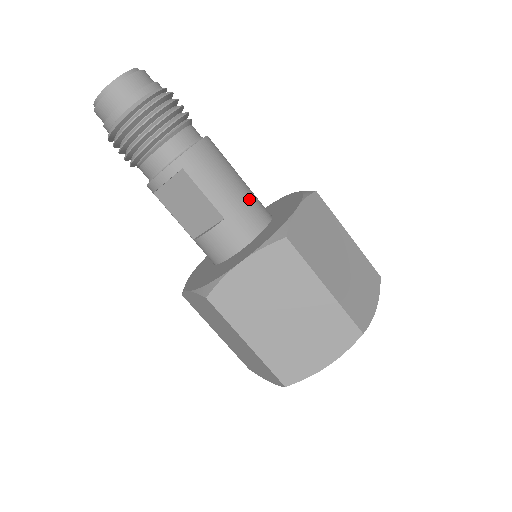
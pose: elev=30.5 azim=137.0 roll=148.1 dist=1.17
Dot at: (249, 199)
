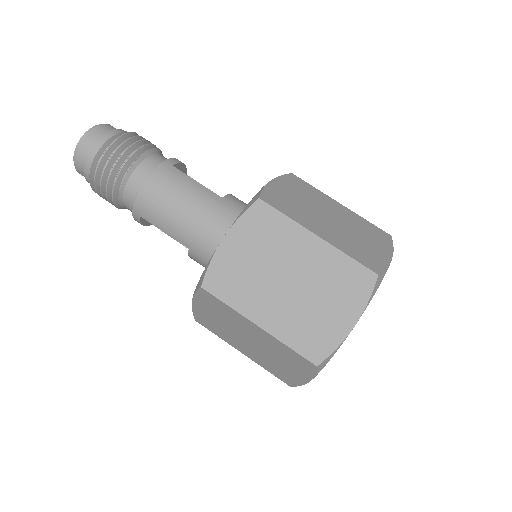
Dot at: (204, 222)
